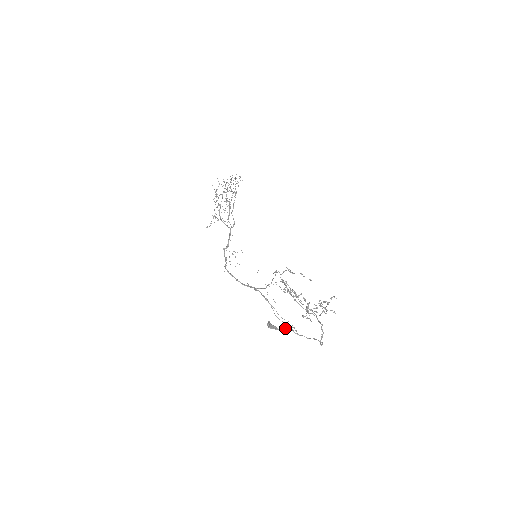
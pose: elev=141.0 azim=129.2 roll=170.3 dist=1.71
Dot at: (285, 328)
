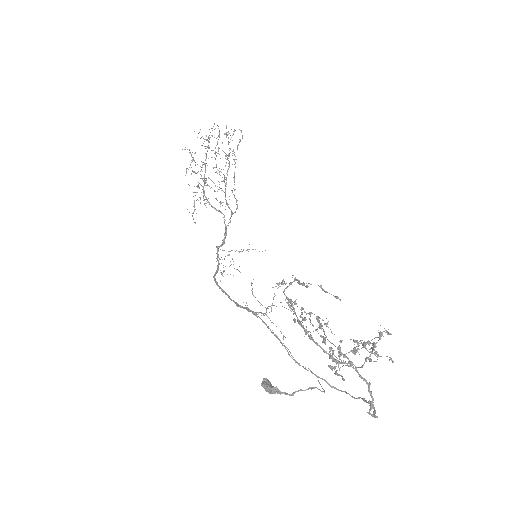
Dot at: occluded
